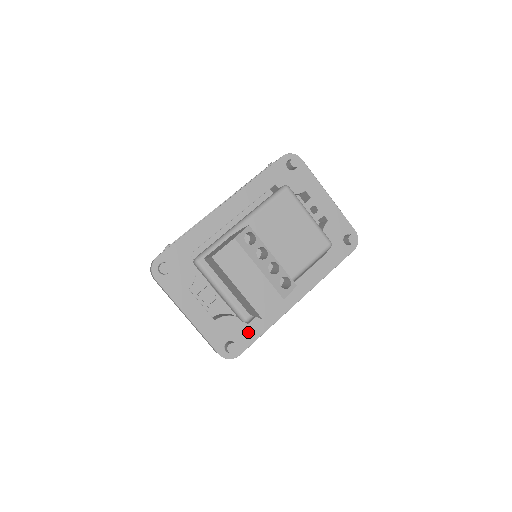
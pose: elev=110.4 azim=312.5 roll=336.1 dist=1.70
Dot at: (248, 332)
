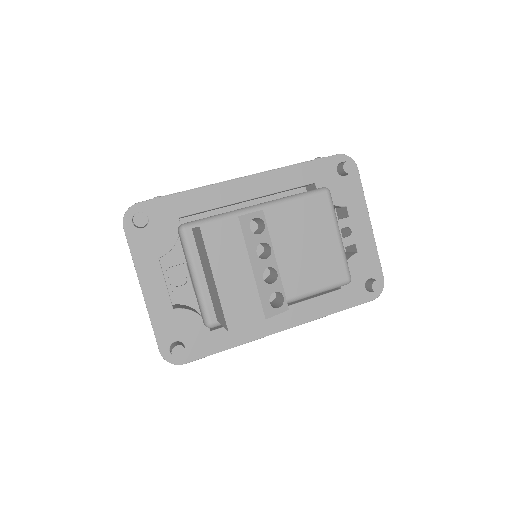
Dot at: (207, 341)
